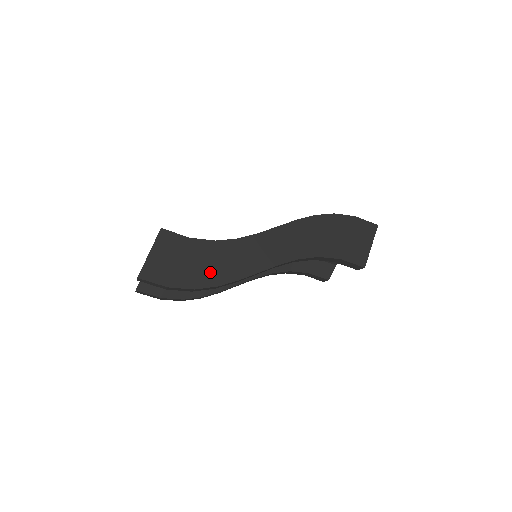
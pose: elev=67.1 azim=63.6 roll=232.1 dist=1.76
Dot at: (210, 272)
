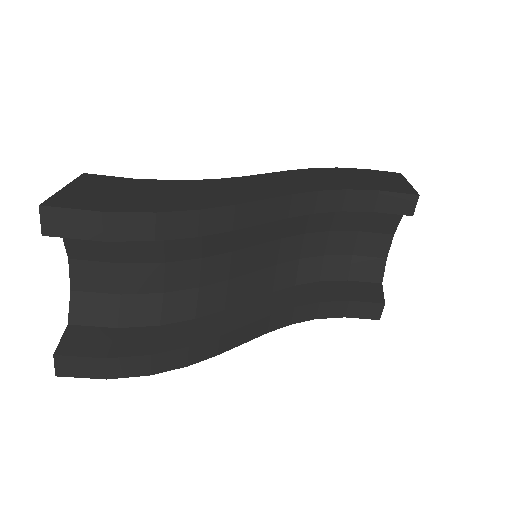
Dot at: (179, 200)
